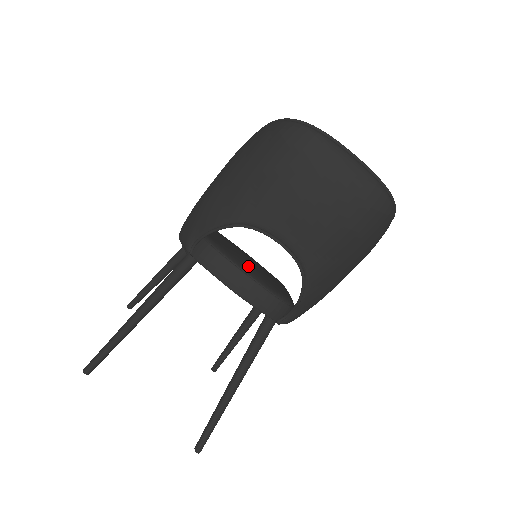
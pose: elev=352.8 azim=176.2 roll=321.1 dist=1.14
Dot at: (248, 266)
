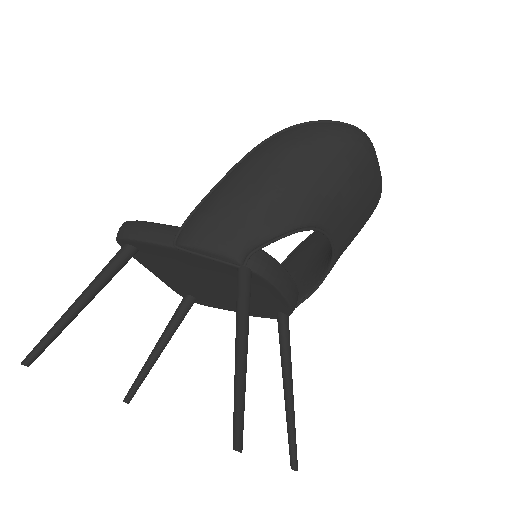
Dot at: occluded
